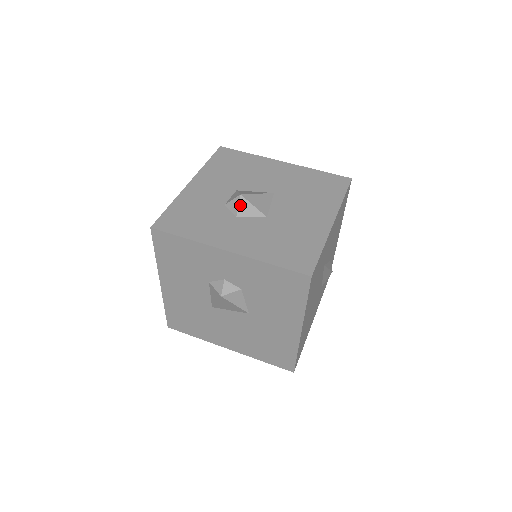
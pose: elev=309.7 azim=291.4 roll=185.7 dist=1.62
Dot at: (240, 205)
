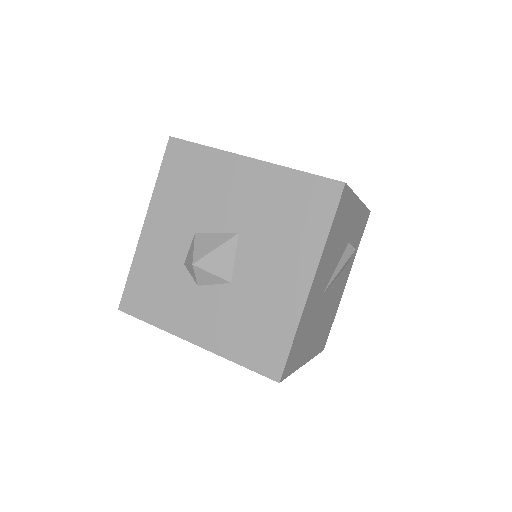
Dot at: (196, 274)
